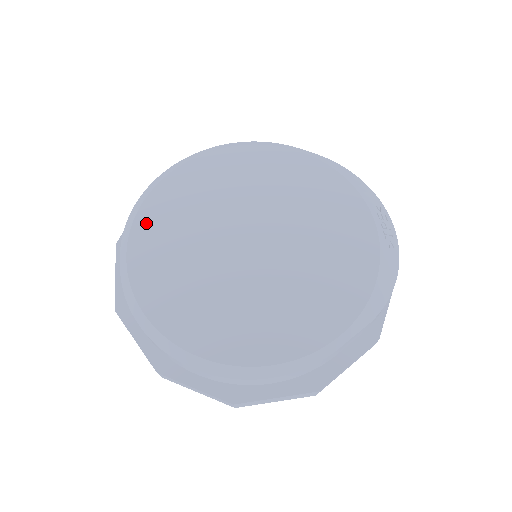
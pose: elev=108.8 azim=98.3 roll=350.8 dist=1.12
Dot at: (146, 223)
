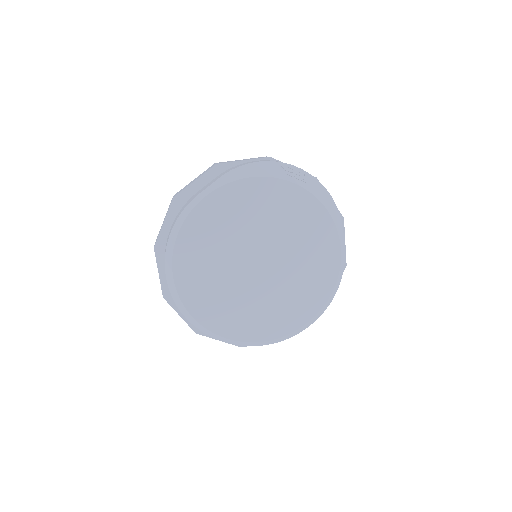
Dot at: (209, 319)
